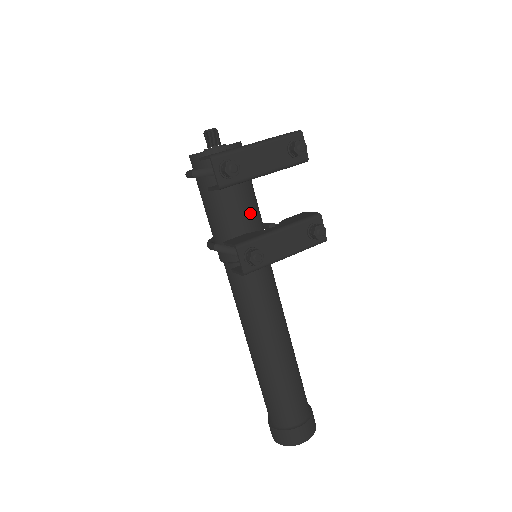
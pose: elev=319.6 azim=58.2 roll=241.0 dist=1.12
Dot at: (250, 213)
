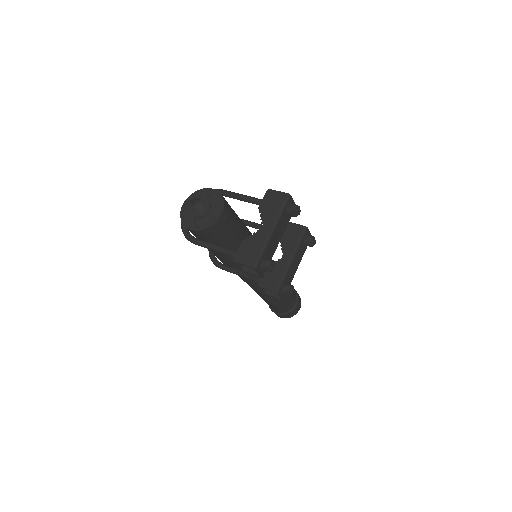
Dot at: occluded
